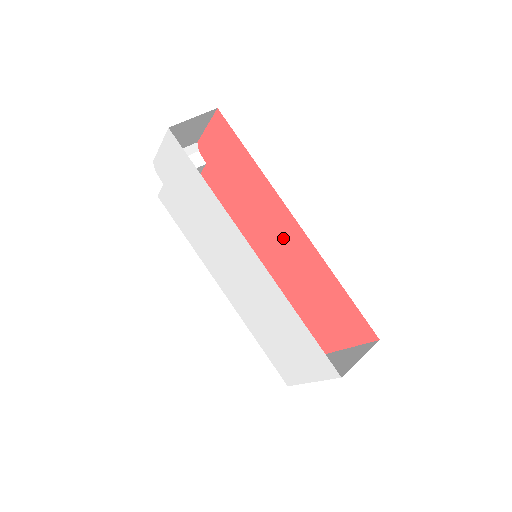
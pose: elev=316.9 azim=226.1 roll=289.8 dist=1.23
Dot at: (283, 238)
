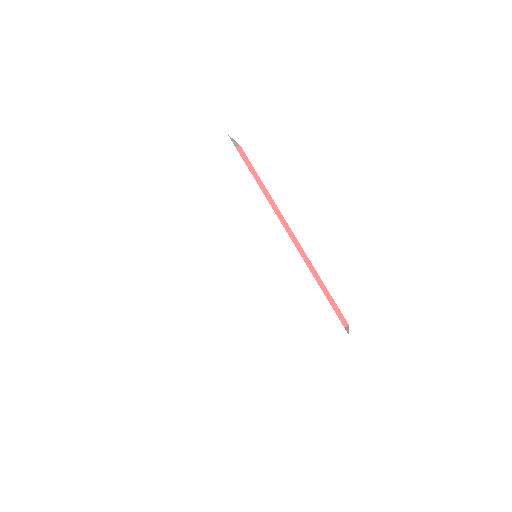
Dot at: occluded
